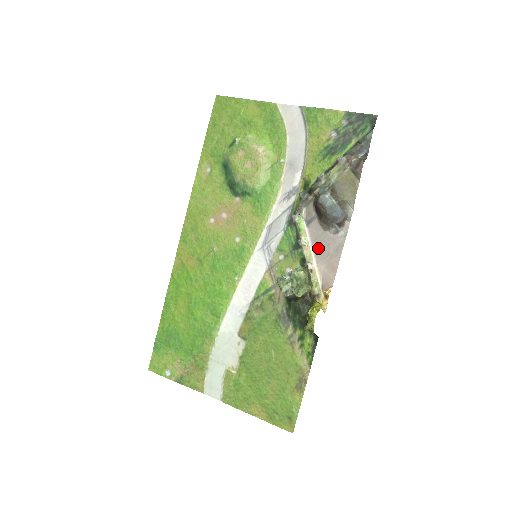
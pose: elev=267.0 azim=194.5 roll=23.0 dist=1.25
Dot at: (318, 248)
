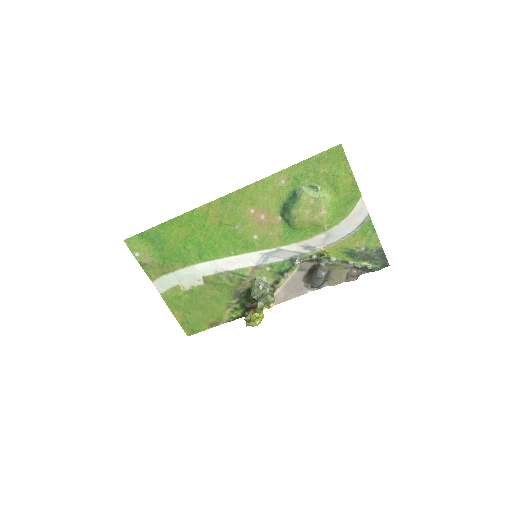
Dot at: (290, 284)
